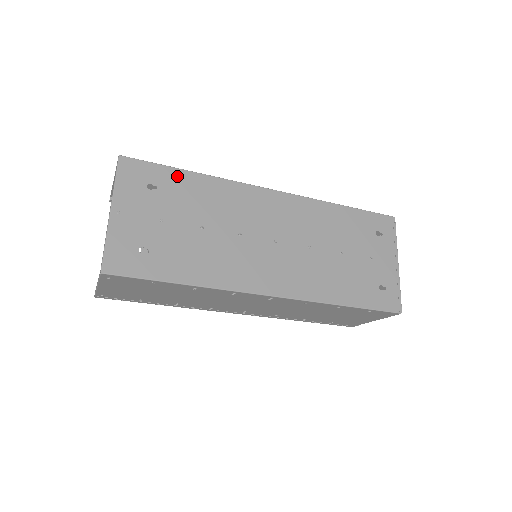
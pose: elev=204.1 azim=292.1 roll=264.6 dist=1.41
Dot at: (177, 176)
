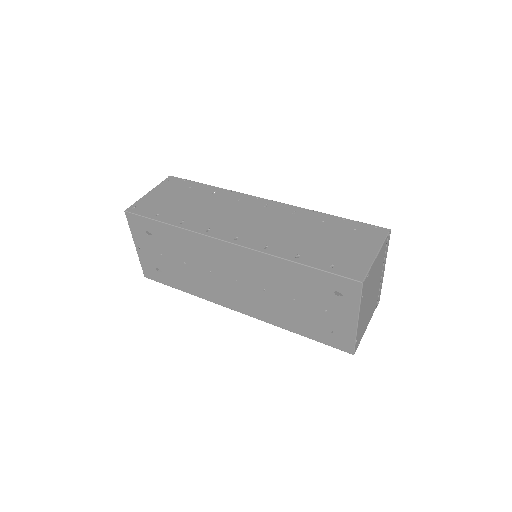
Dot at: (160, 227)
